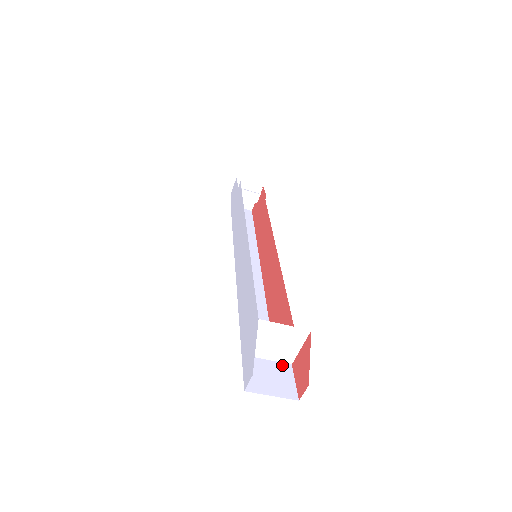
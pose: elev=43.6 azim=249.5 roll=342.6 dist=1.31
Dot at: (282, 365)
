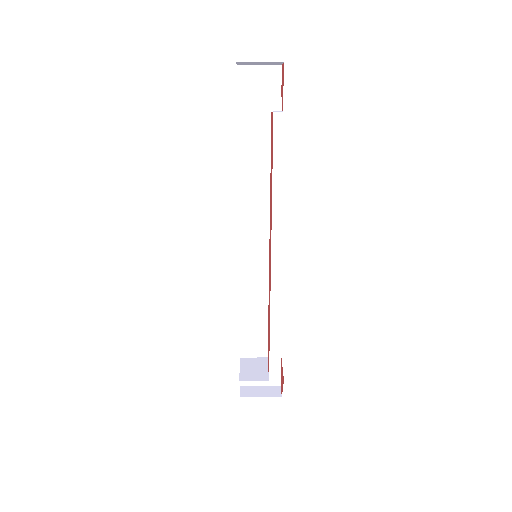
Dot at: (273, 360)
